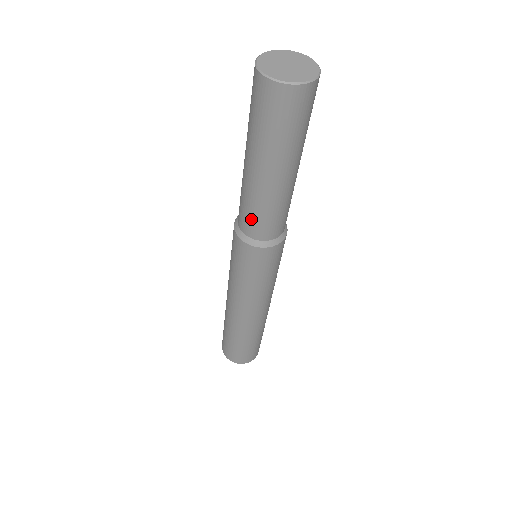
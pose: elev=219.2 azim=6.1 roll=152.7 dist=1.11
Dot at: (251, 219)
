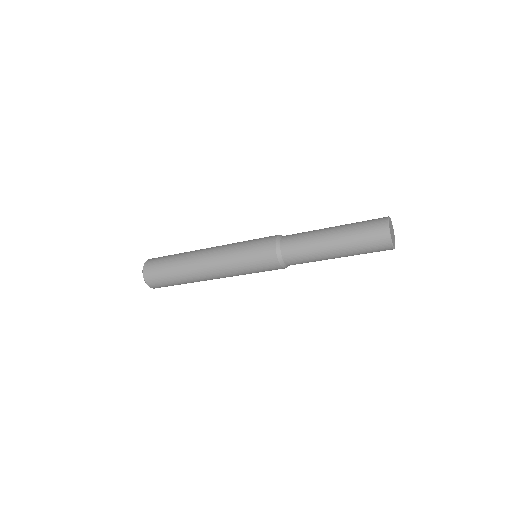
Dot at: (299, 259)
